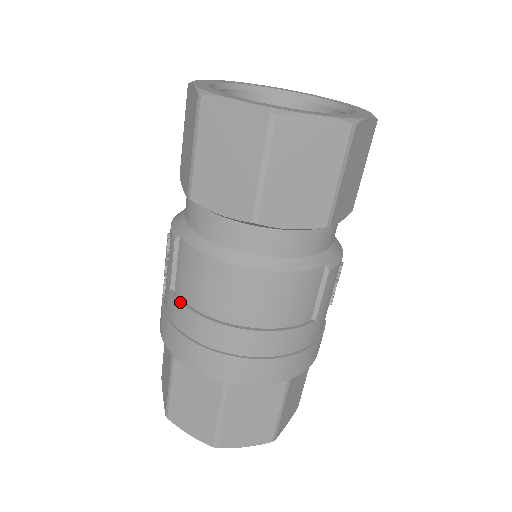
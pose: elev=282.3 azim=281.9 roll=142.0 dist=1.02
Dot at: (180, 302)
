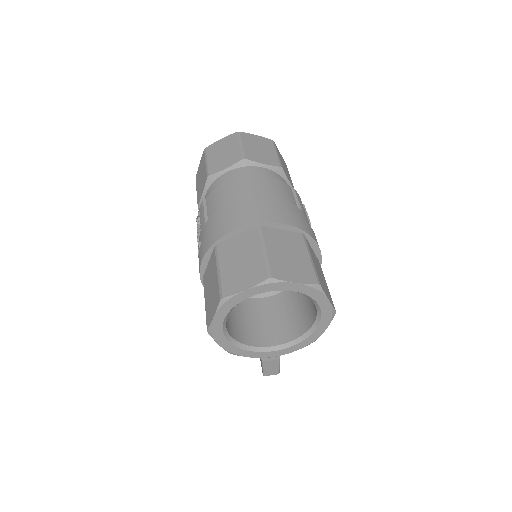
Dot at: (214, 213)
